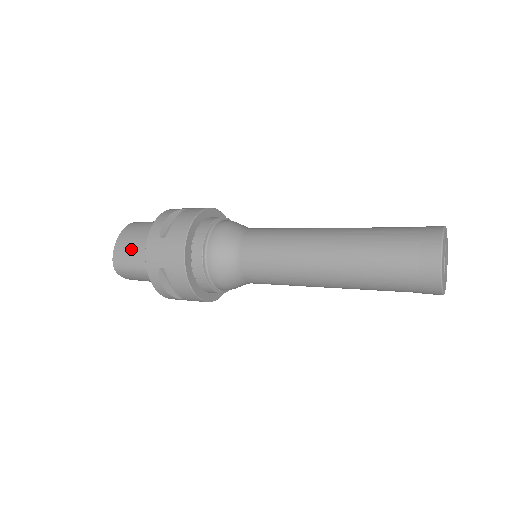
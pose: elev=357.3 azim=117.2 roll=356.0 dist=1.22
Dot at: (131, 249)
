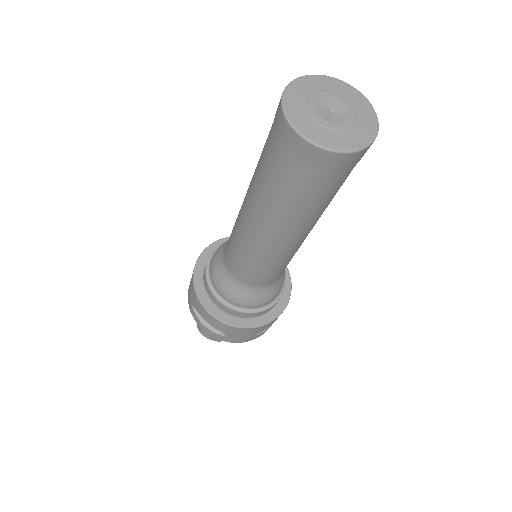
Dot at: occluded
